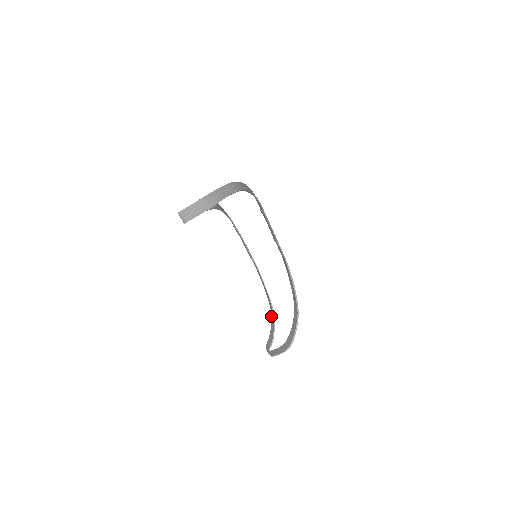
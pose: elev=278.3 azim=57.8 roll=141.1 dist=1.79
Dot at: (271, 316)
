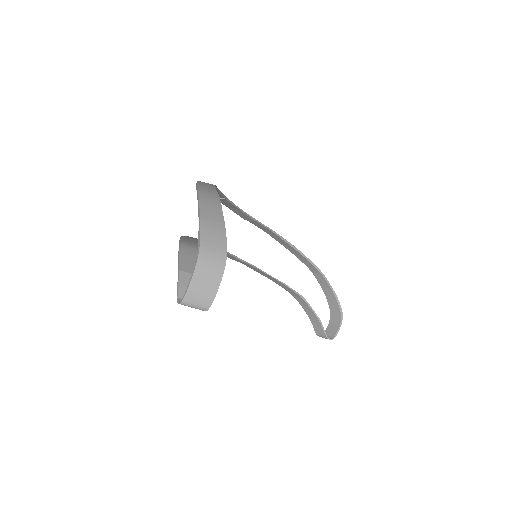
Dot at: occluded
